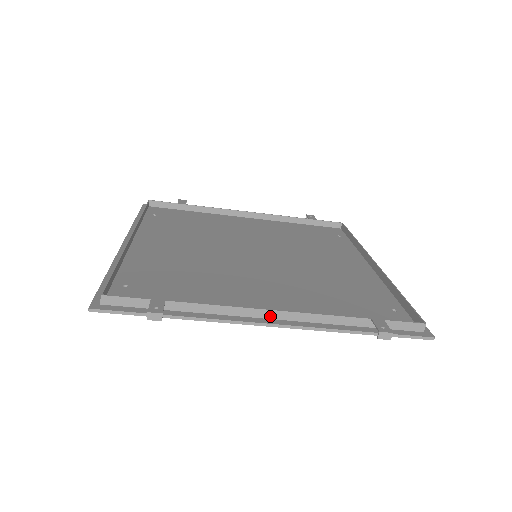
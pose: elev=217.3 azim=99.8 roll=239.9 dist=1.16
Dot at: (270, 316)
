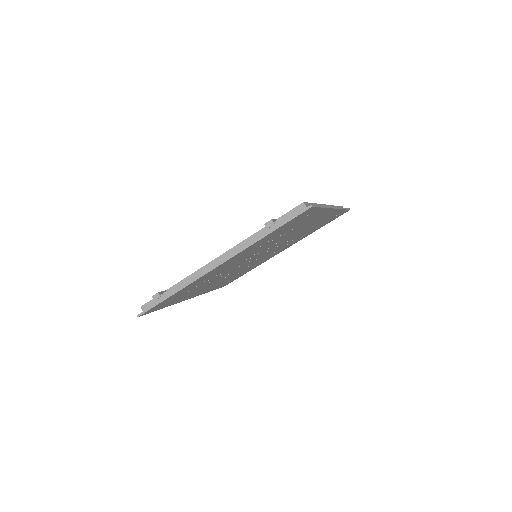
Dot at: (217, 263)
